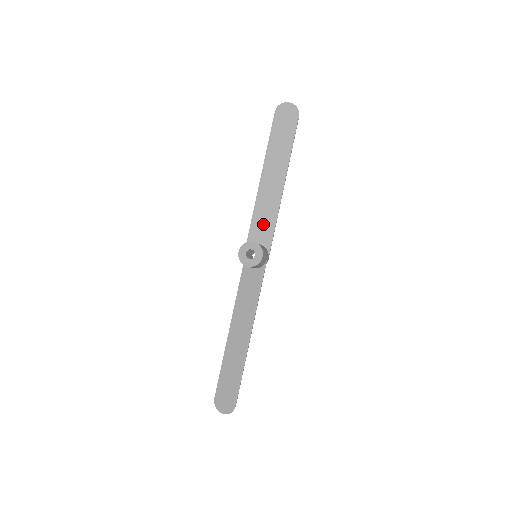
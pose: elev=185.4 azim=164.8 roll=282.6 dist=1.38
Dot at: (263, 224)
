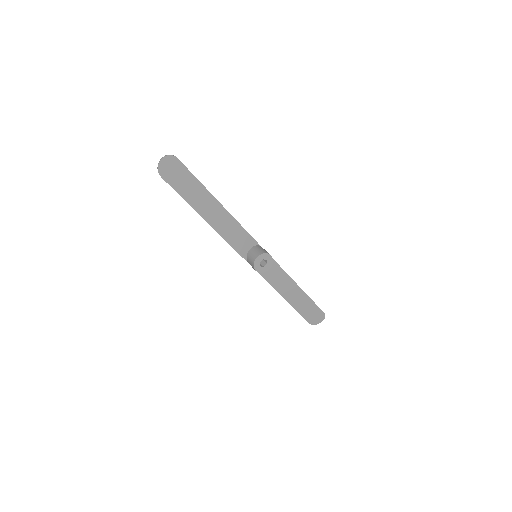
Dot at: (239, 239)
